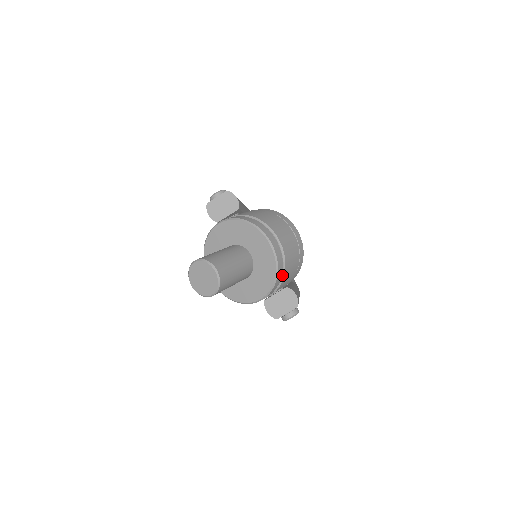
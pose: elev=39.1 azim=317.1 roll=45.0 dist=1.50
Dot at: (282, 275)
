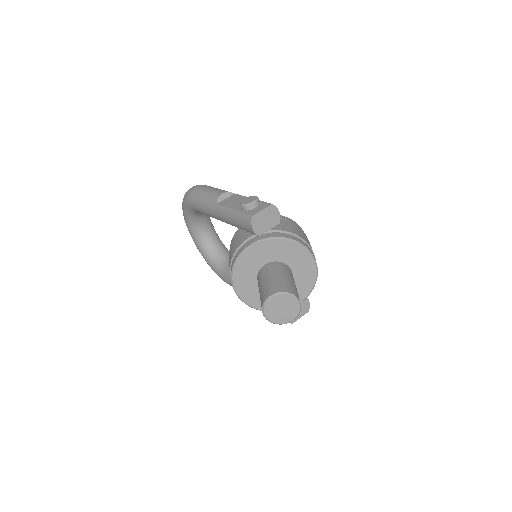
Dot at: occluded
